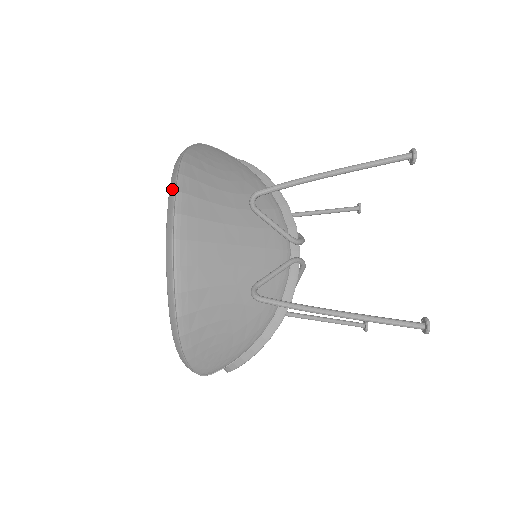
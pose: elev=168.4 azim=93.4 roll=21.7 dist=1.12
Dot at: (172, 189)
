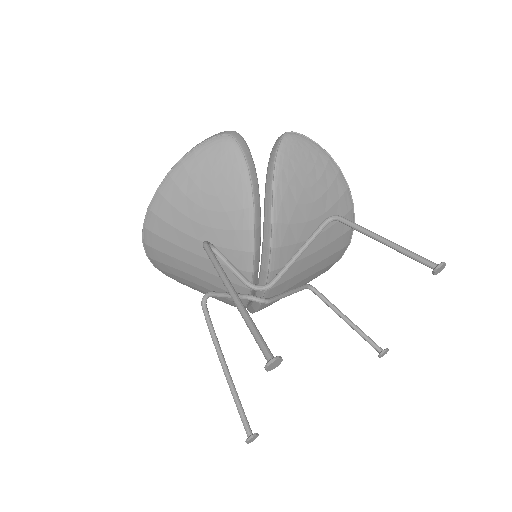
Dot at: (150, 203)
